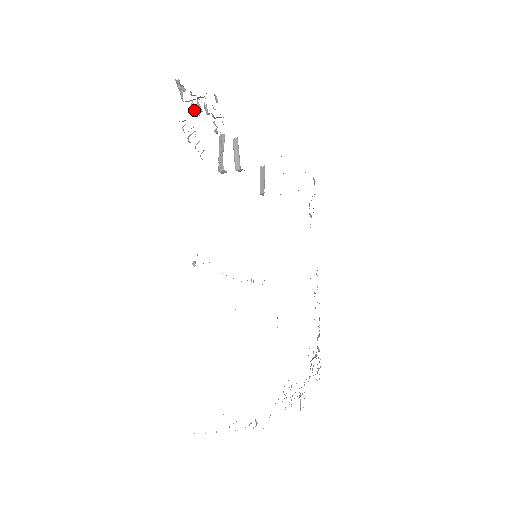
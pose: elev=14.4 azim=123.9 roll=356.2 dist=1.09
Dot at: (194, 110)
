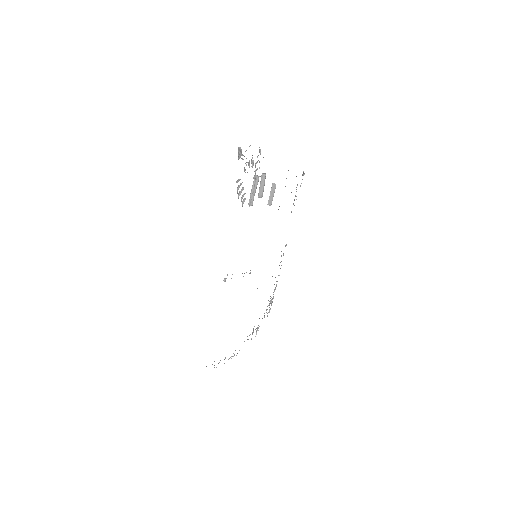
Dot at: (245, 170)
